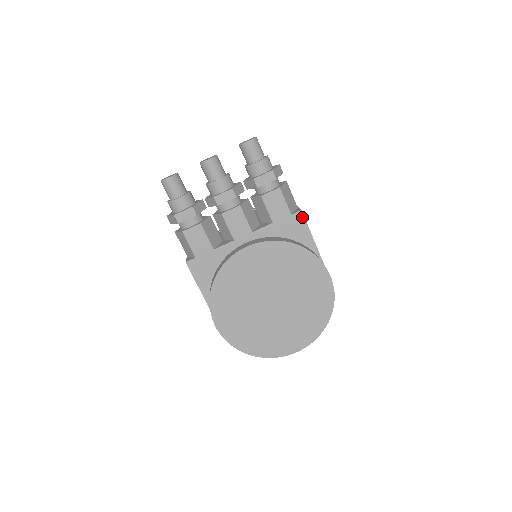
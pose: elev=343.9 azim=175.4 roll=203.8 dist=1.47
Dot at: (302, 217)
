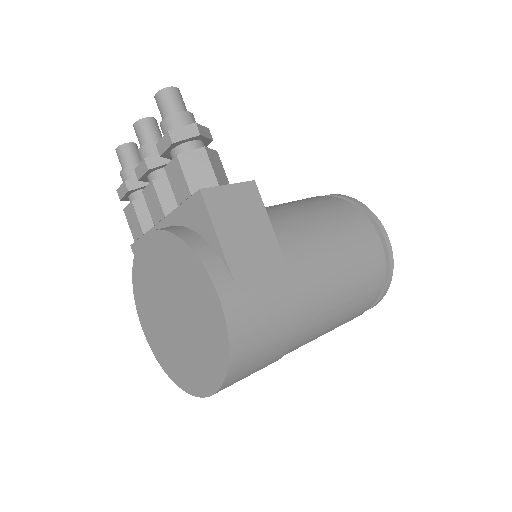
Dot at: (202, 200)
